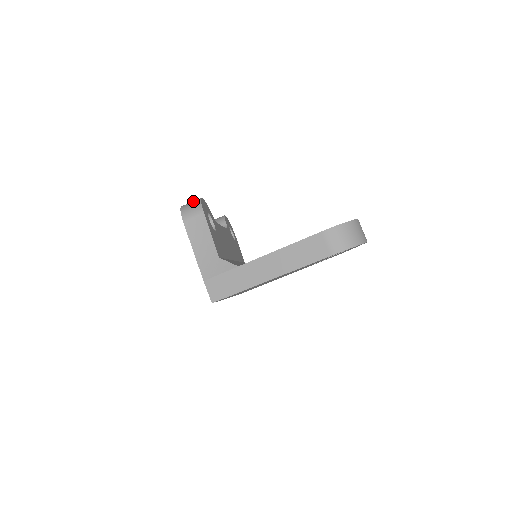
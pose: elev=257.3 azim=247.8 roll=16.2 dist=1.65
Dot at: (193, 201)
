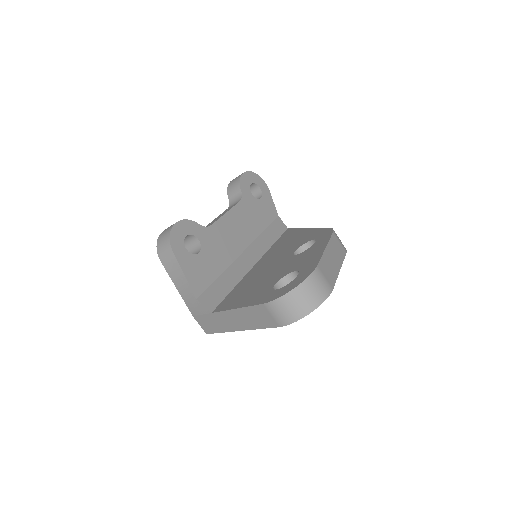
Dot at: (166, 231)
